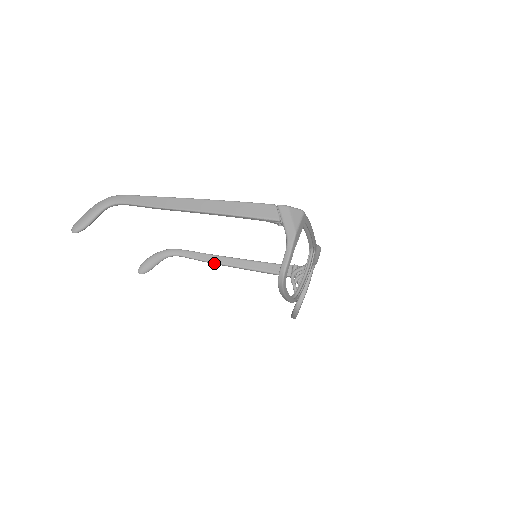
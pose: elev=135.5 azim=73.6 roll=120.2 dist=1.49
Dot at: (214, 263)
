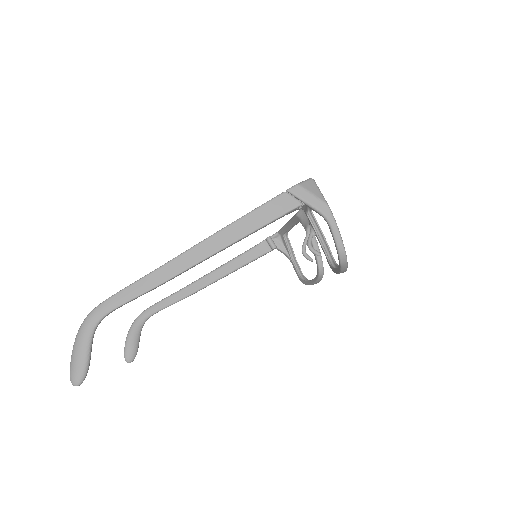
Dot at: occluded
